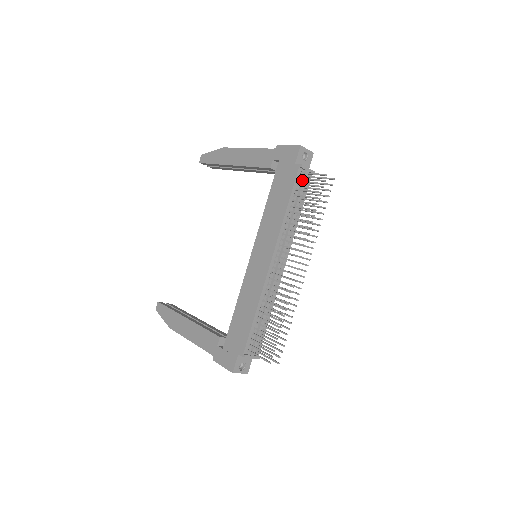
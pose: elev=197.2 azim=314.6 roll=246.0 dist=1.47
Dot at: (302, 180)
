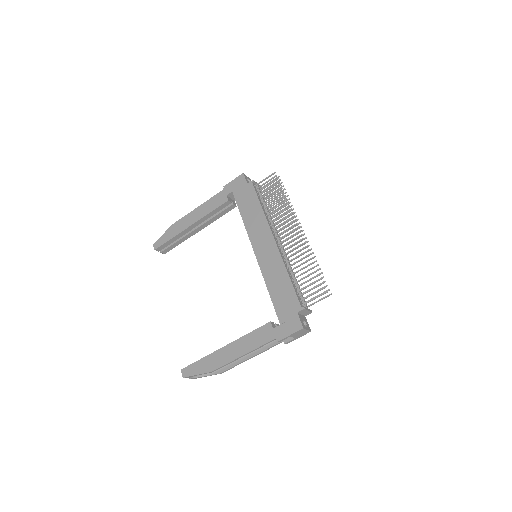
Dot at: (258, 190)
